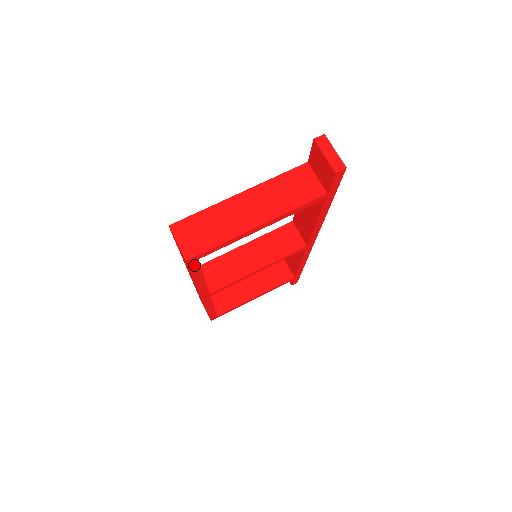
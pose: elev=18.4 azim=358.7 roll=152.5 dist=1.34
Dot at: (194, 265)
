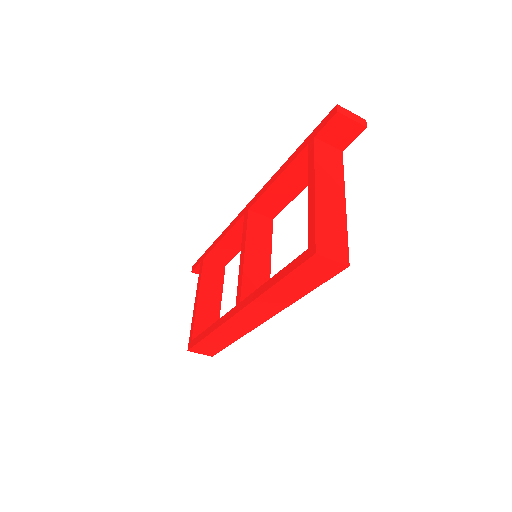
Dot at: occluded
